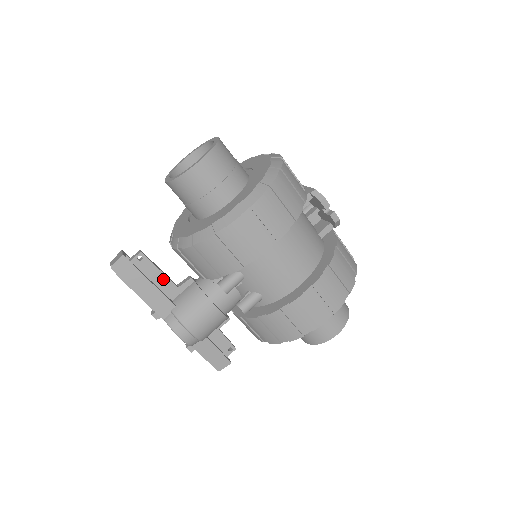
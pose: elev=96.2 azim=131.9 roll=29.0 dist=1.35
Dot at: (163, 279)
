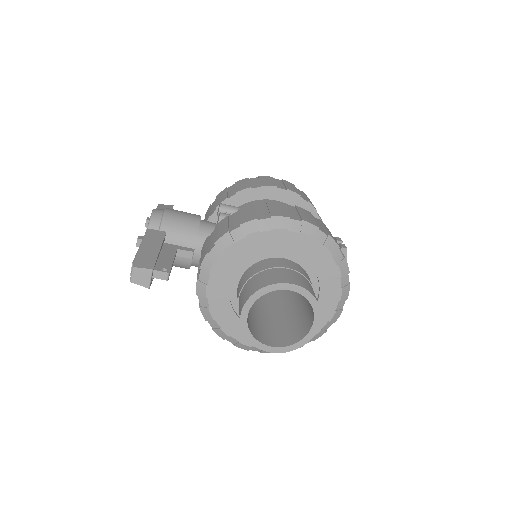
Dot at: occluded
